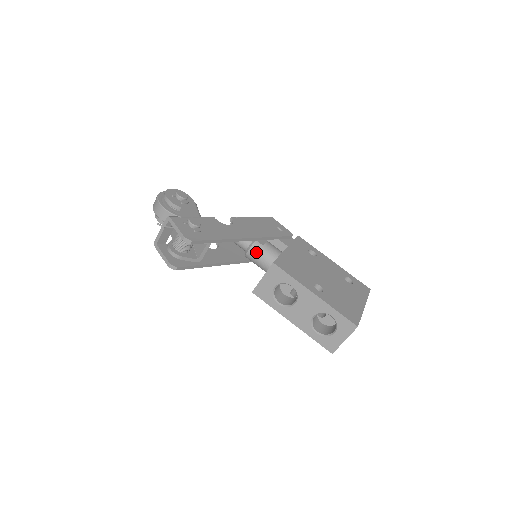
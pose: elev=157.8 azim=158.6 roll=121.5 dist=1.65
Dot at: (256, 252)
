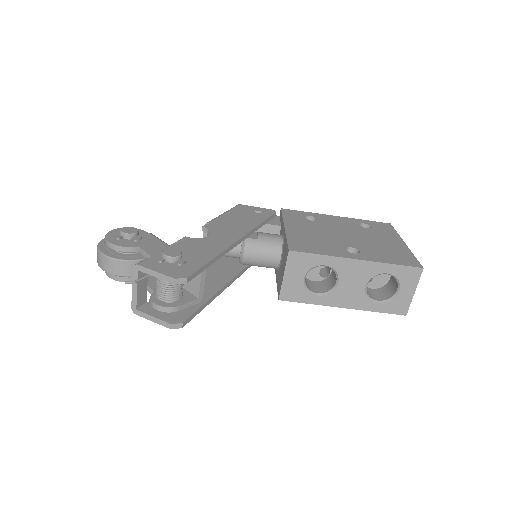
Dot at: (254, 251)
